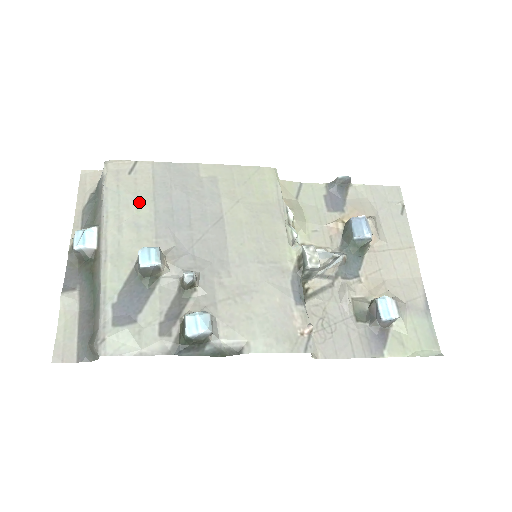
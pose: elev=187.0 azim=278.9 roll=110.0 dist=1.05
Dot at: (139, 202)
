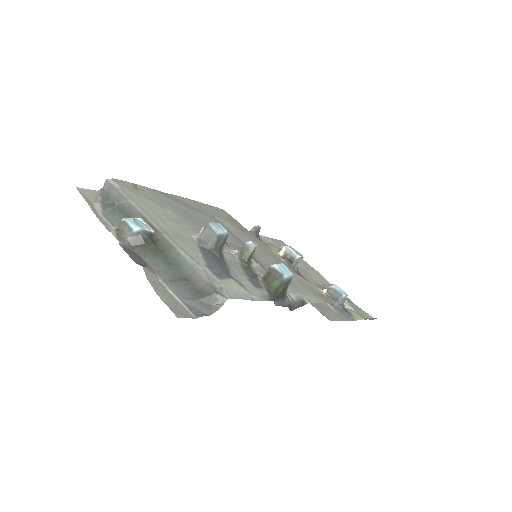
Dot at: (162, 207)
